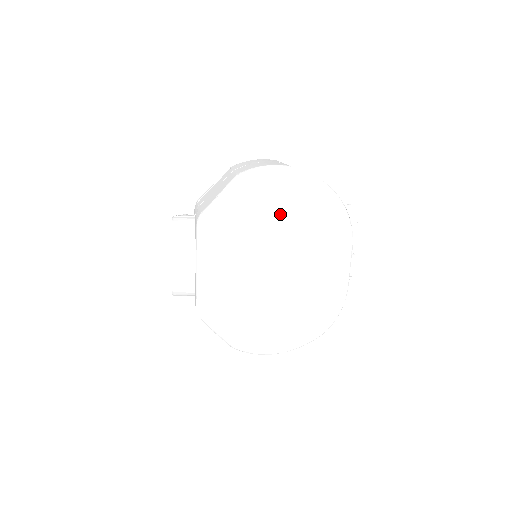
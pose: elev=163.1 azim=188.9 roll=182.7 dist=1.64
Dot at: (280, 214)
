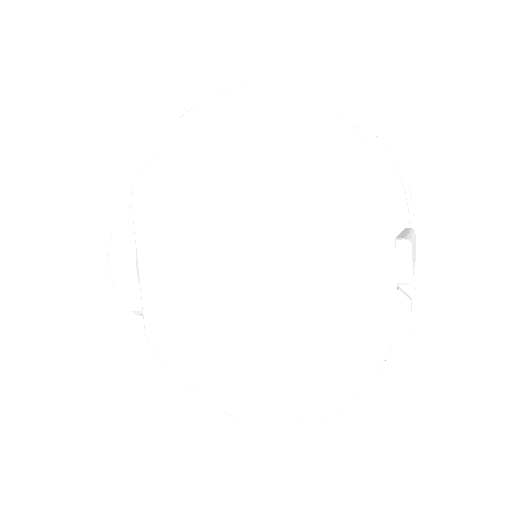
Dot at: (240, 167)
